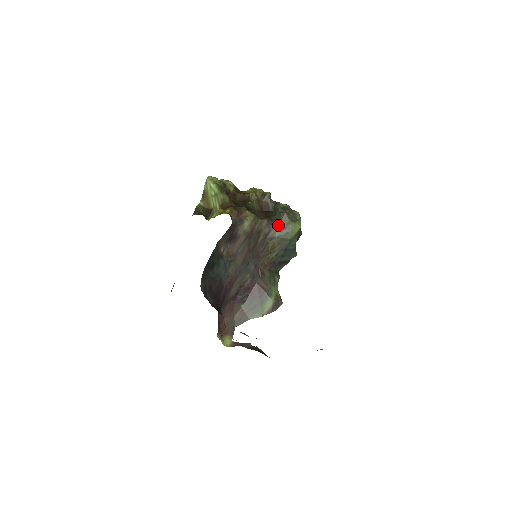
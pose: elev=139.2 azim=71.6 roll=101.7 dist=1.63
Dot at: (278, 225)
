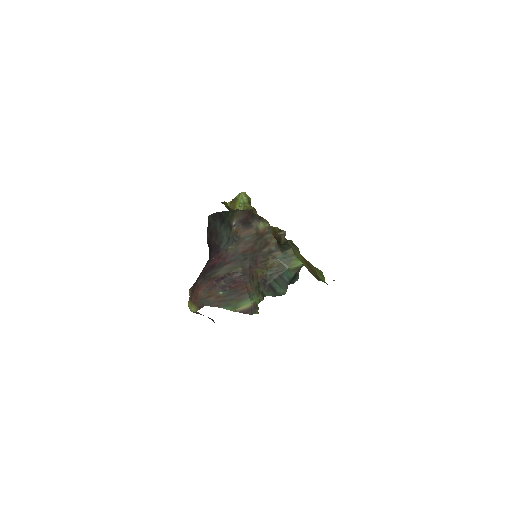
Dot at: (284, 251)
